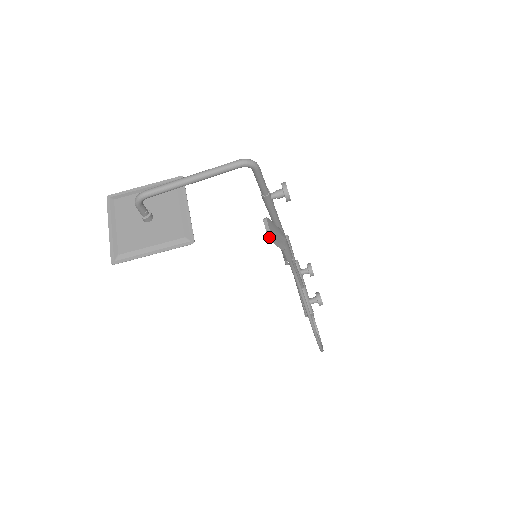
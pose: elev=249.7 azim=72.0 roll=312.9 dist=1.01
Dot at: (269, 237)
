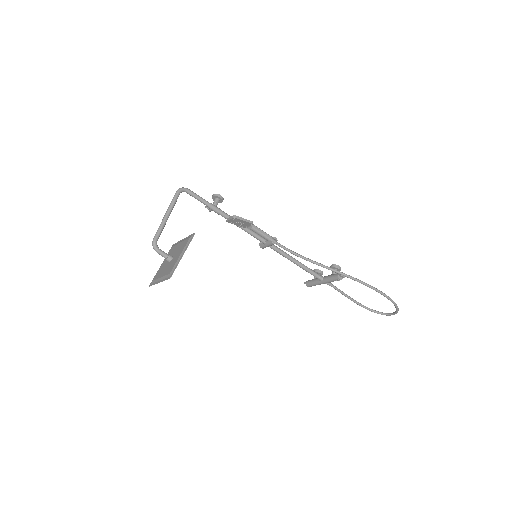
Dot at: (234, 217)
